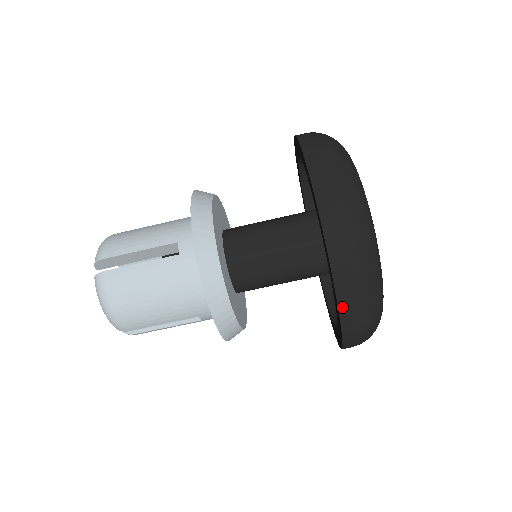
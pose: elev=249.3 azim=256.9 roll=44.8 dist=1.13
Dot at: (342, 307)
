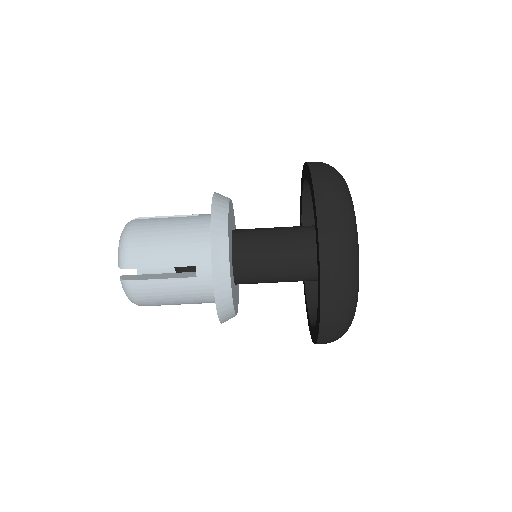
Dot at: (319, 343)
